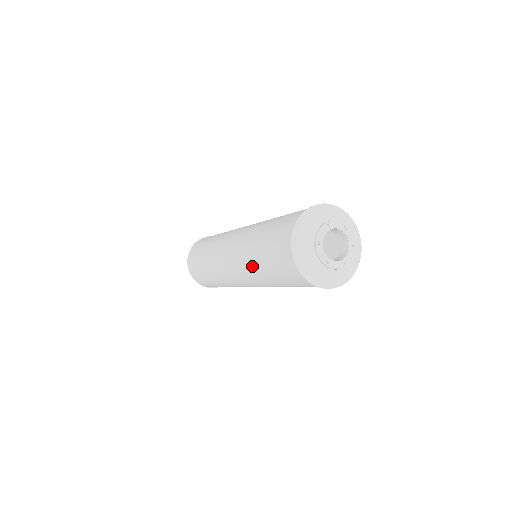
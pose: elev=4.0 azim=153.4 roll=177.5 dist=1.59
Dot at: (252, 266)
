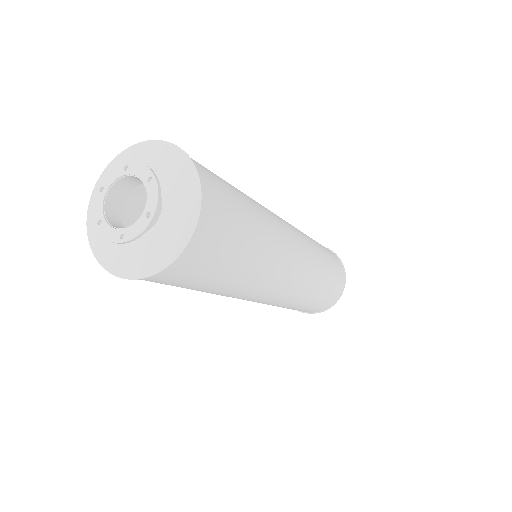
Dot at: occluded
